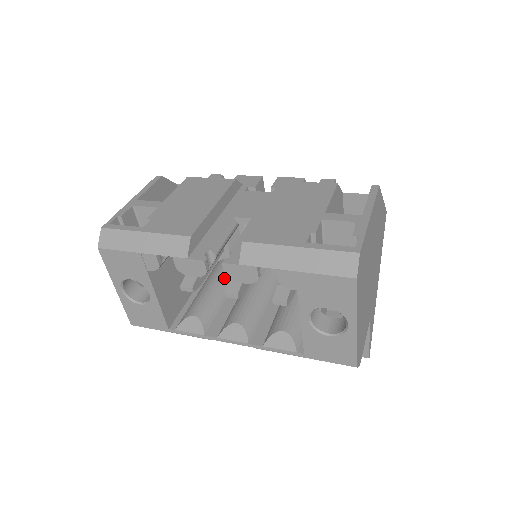
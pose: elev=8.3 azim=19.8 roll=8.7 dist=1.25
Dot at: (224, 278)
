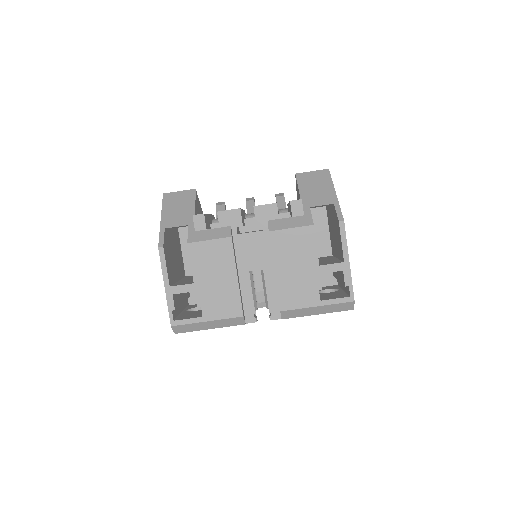
Dot at: occluded
